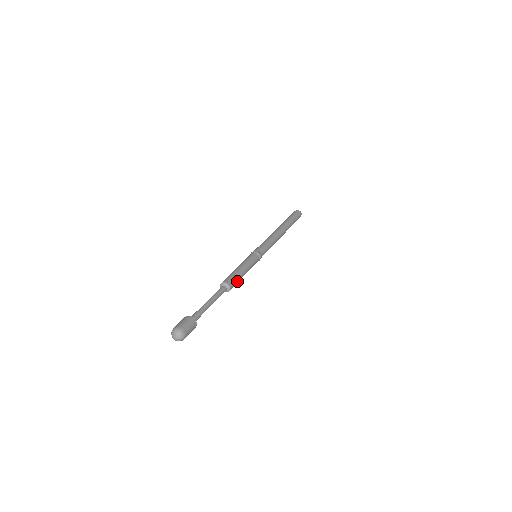
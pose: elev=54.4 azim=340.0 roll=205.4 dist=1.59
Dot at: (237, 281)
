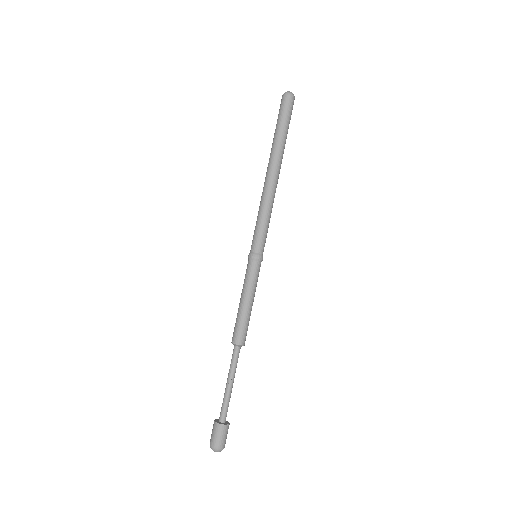
Dot at: (248, 325)
